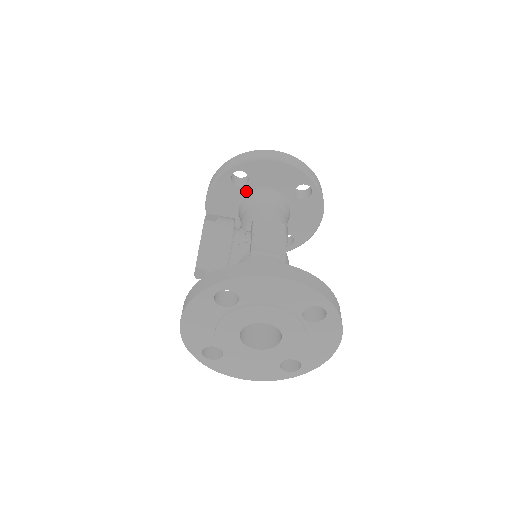
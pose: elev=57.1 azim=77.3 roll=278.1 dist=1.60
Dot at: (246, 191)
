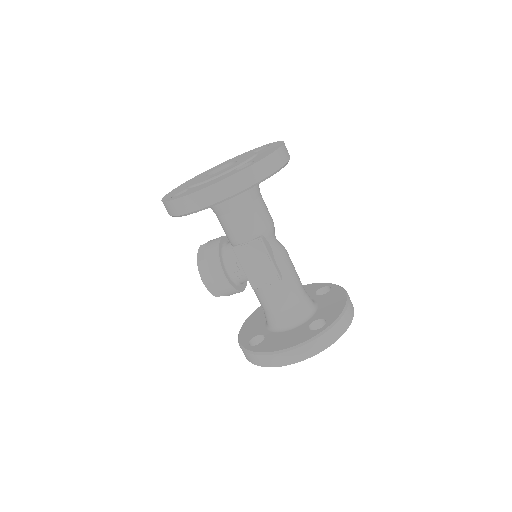
Dot at: occluded
